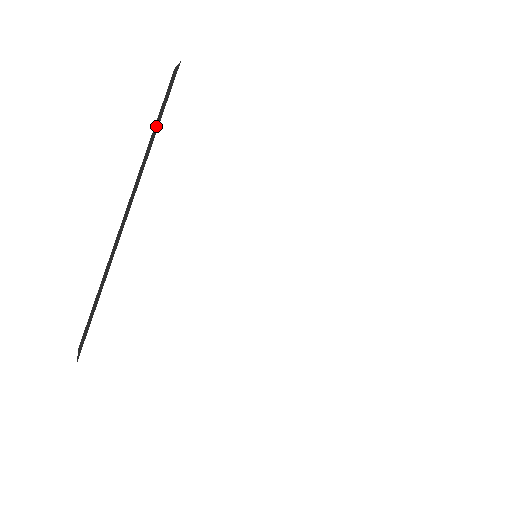
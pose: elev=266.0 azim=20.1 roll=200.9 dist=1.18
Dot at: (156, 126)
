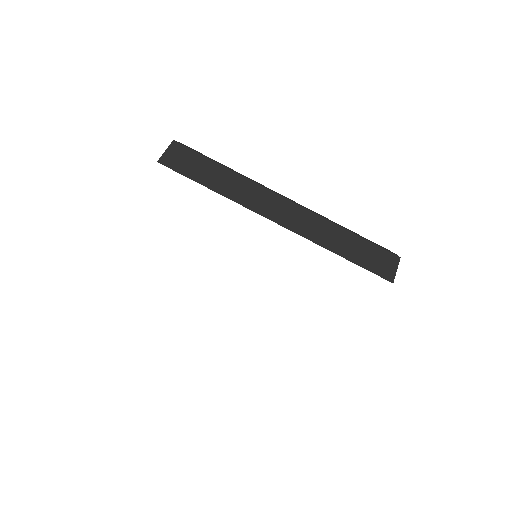
Dot at: occluded
